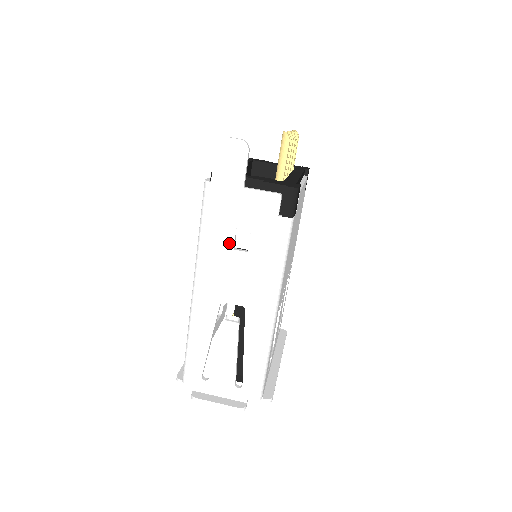
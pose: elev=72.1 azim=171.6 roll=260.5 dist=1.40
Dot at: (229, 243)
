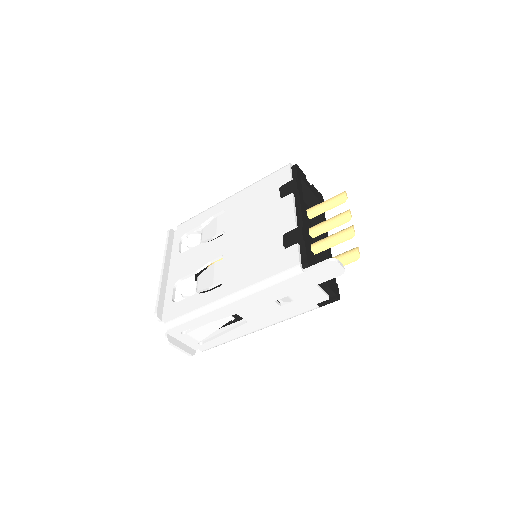
Dot at: (276, 298)
